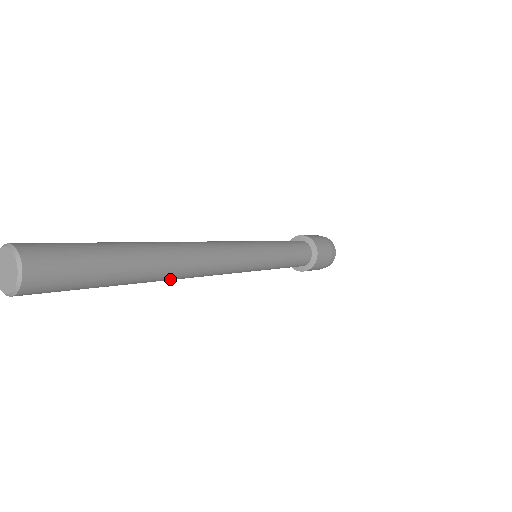
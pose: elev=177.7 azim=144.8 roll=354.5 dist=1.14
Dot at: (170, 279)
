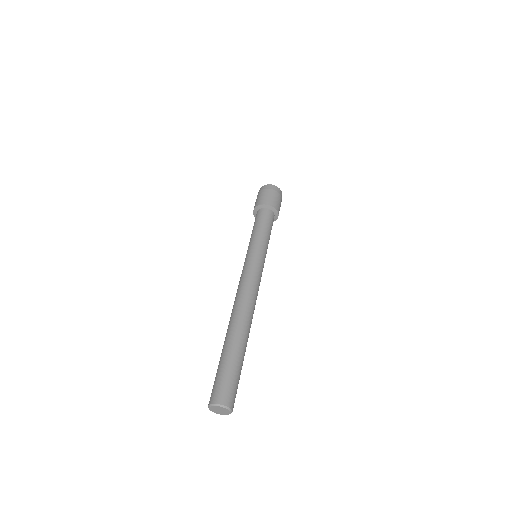
Dot at: occluded
